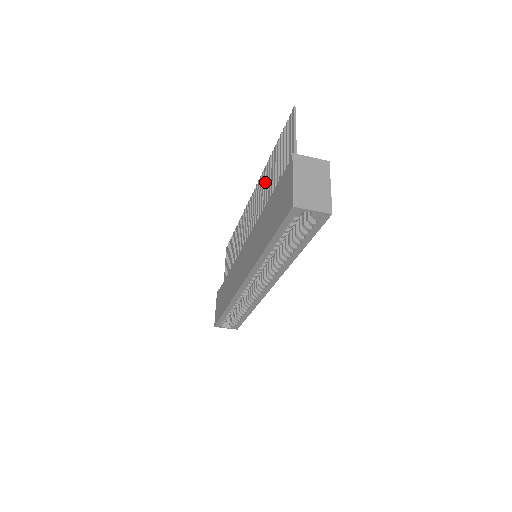
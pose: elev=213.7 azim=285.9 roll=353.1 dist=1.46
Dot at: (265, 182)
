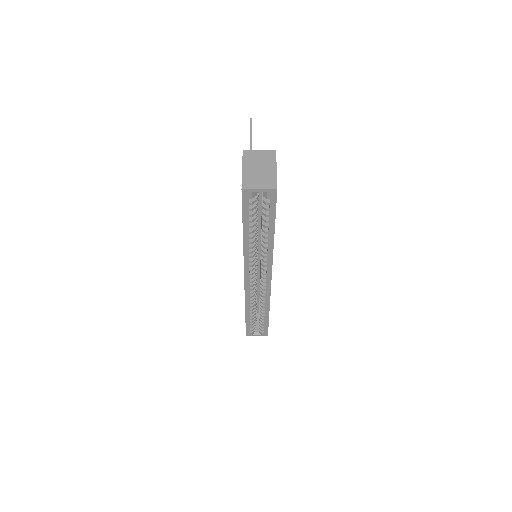
Dot at: occluded
